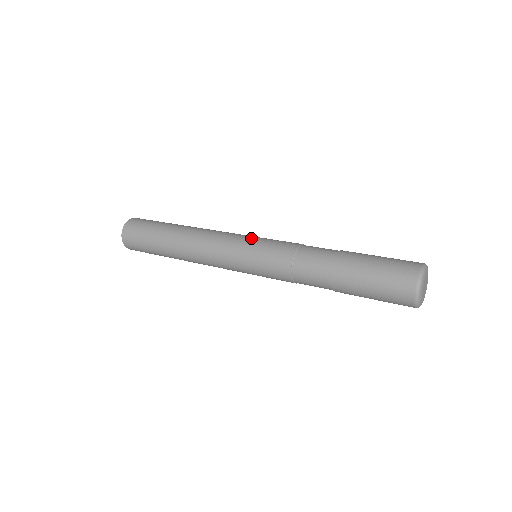
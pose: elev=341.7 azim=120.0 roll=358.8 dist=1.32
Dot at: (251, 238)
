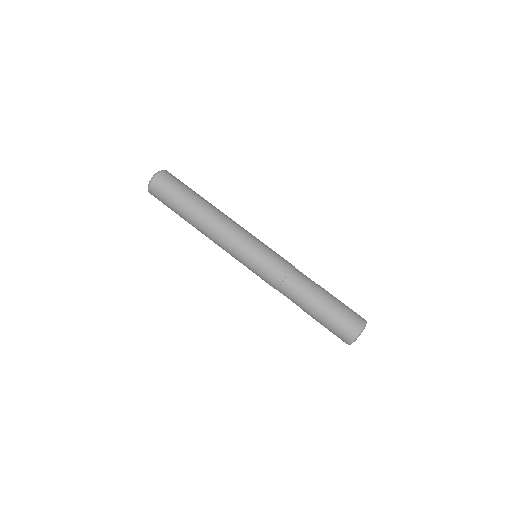
Dot at: (255, 249)
